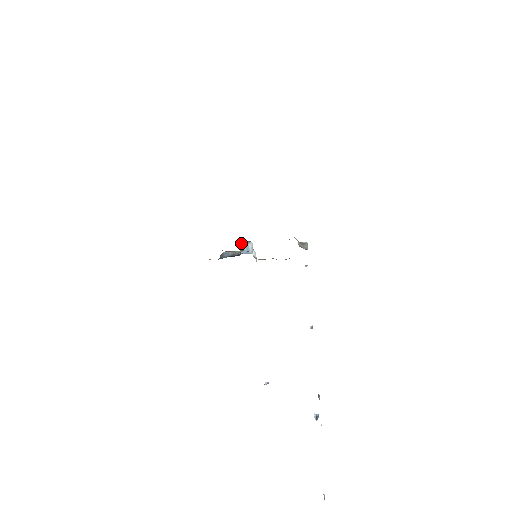
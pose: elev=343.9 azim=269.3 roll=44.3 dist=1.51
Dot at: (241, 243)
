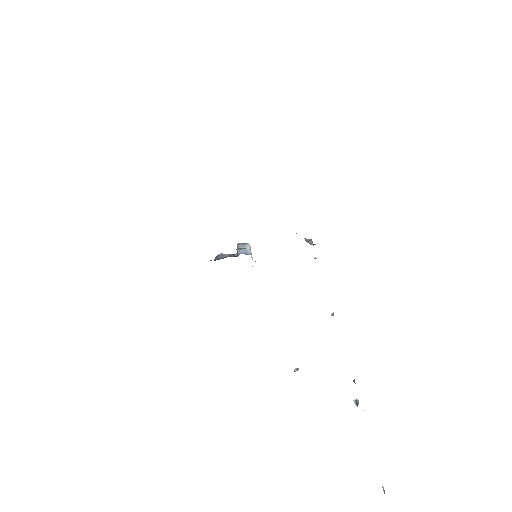
Dot at: (238, 244)
